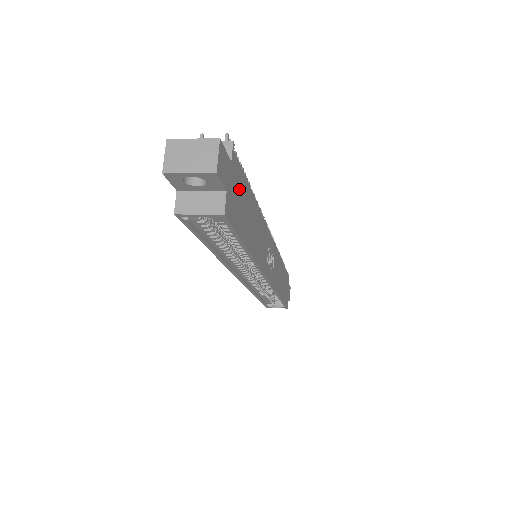
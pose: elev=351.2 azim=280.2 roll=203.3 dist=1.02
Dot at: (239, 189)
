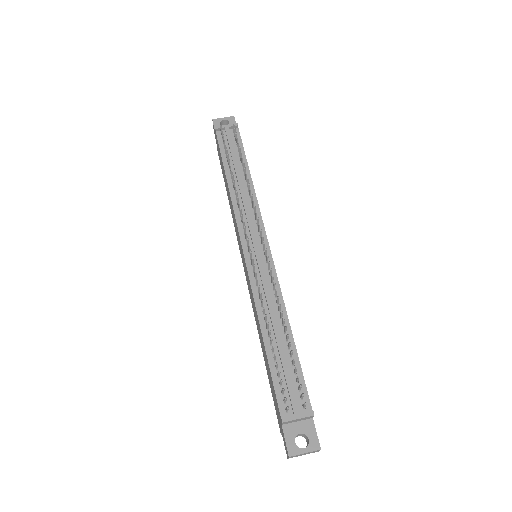
Dot at: occluded
